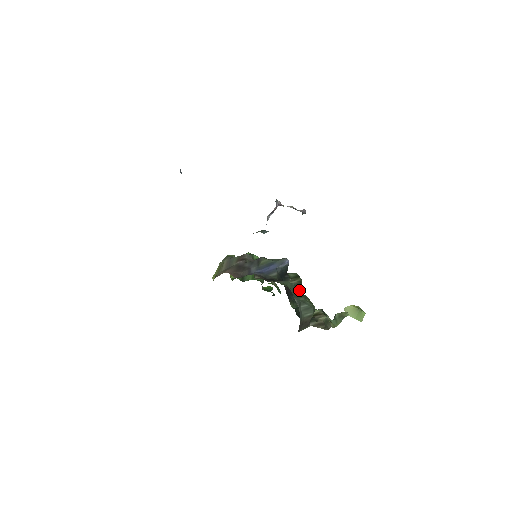
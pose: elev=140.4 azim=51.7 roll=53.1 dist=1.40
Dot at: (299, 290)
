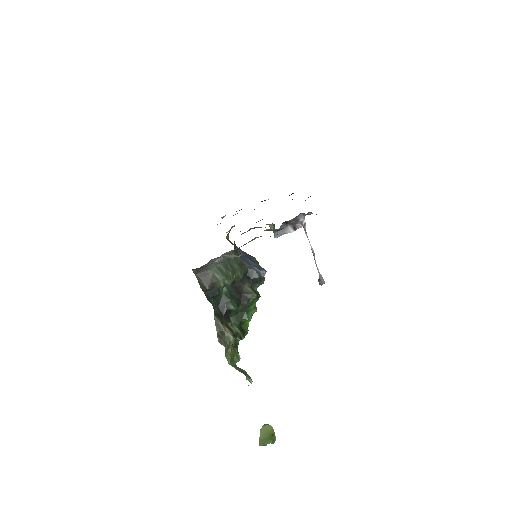
Dot at: (237, 266)
